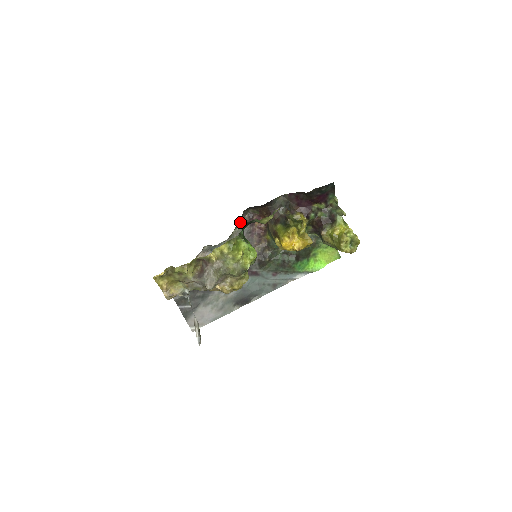
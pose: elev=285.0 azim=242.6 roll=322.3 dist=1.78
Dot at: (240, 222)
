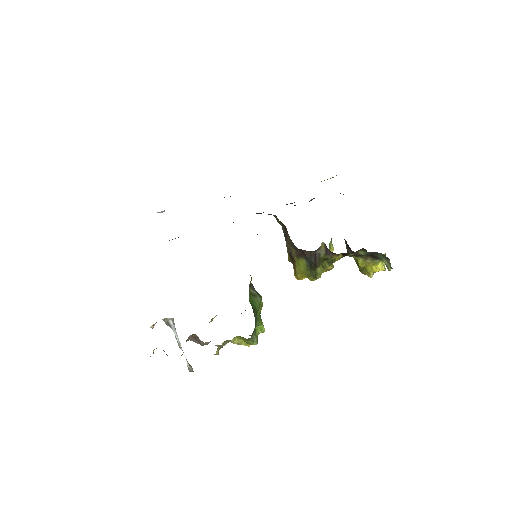
Dot at: occluded
